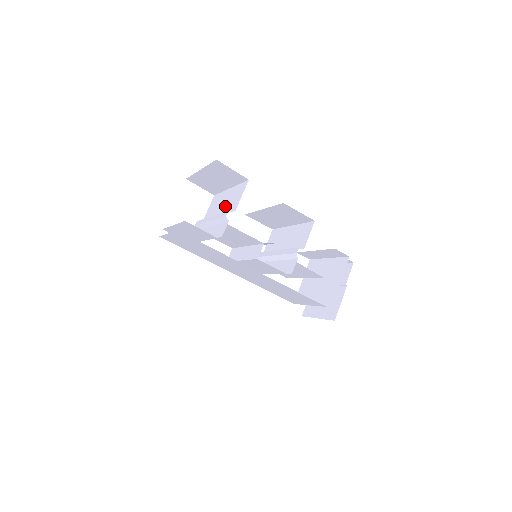
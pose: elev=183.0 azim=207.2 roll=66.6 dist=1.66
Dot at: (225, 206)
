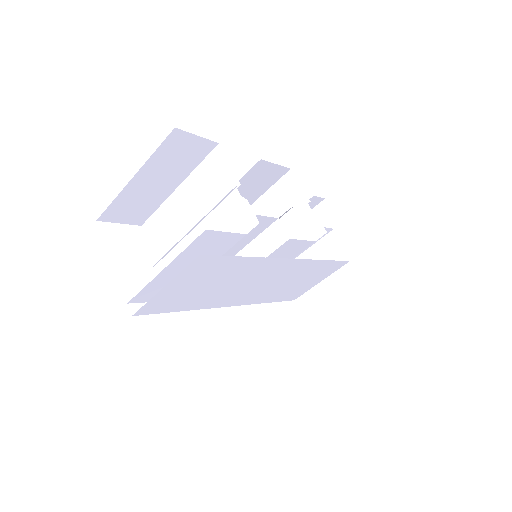
Dot at: (200, 205)
